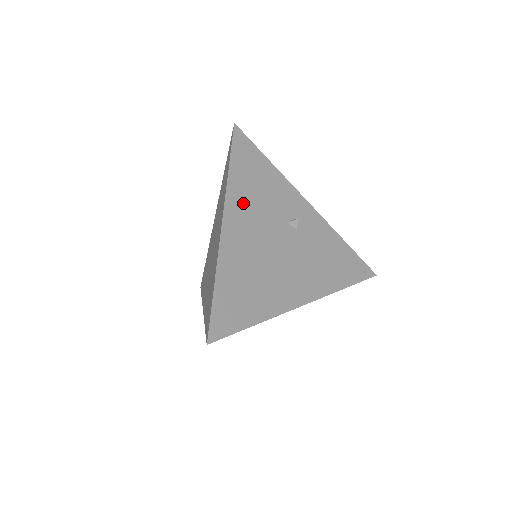
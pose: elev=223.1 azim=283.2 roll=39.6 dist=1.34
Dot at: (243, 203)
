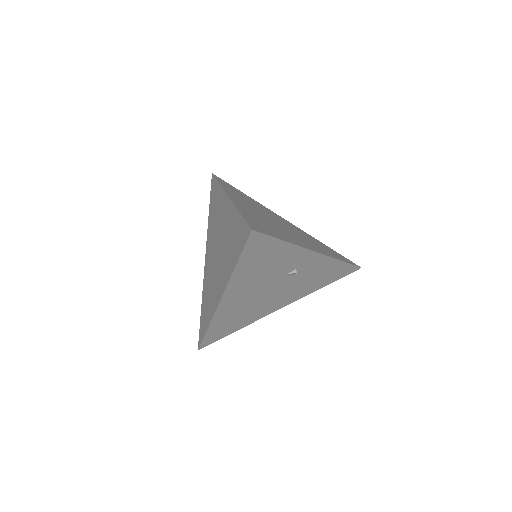
Dot at: (244, 283)
